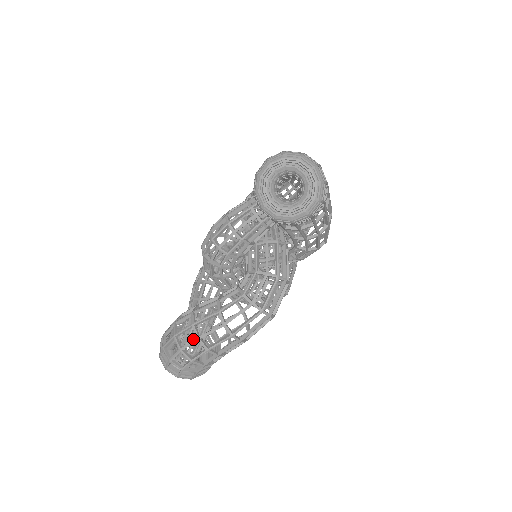
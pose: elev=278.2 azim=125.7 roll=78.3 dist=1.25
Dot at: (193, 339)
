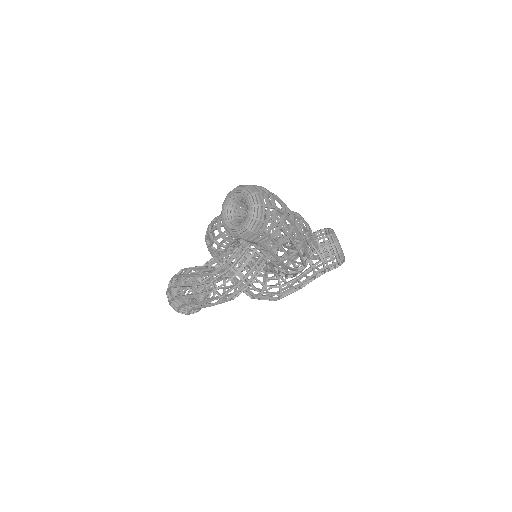
Dot at: occluded
